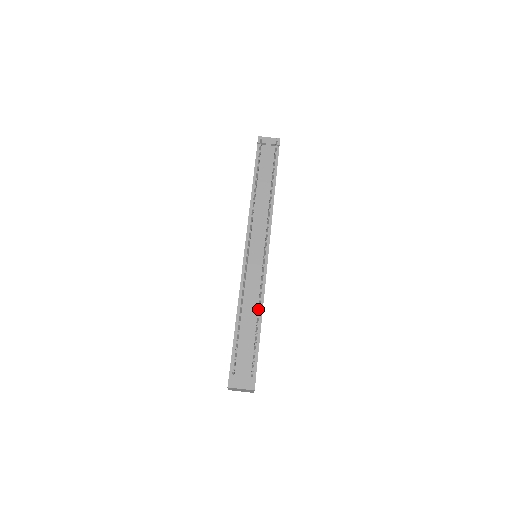
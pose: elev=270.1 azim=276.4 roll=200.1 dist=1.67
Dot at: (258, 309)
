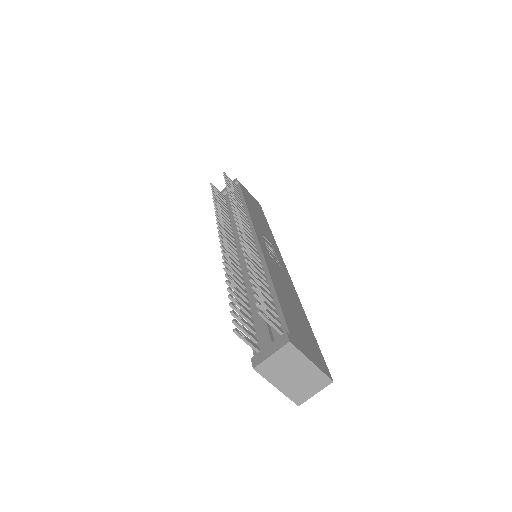
Dot at: occluded
